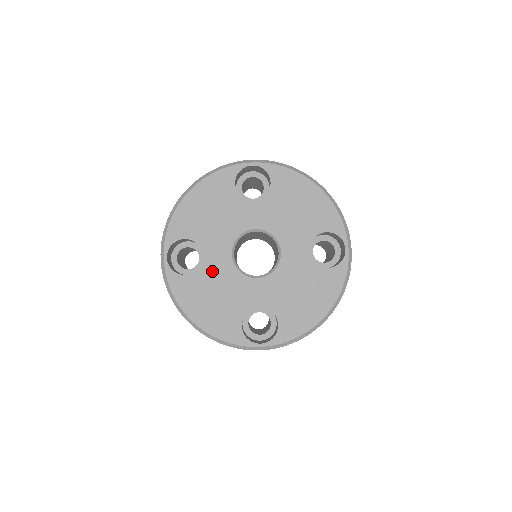
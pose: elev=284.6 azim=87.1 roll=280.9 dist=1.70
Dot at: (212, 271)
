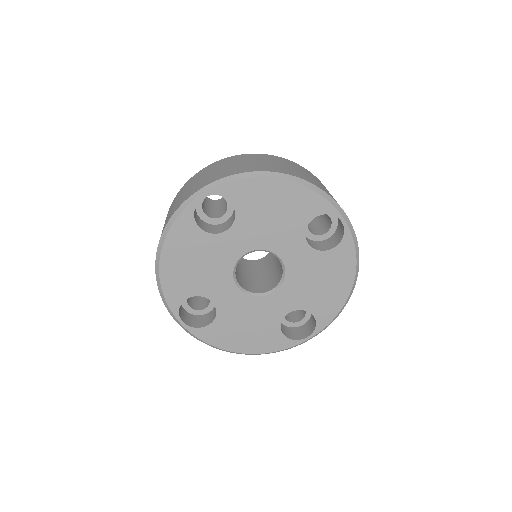
Dot at: (229, 309)
